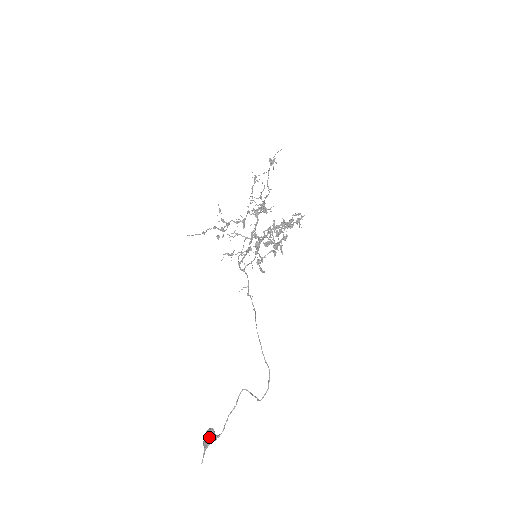
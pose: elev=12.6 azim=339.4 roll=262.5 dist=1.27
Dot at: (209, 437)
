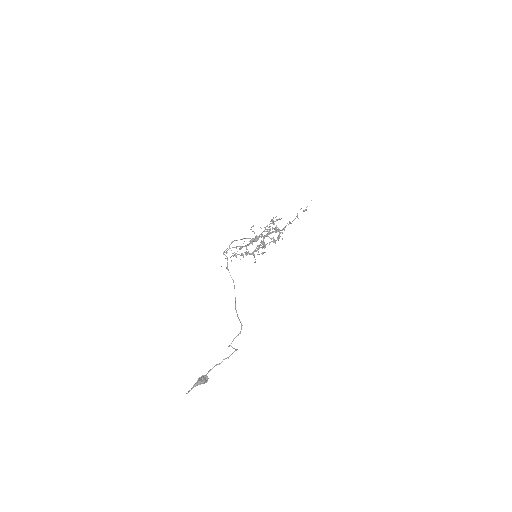
Dot at: (199, 378)
